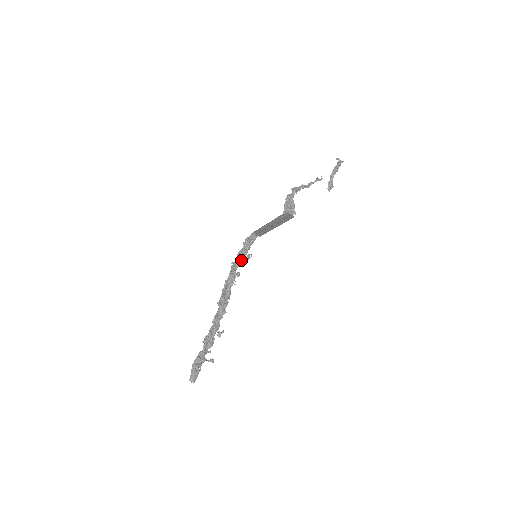
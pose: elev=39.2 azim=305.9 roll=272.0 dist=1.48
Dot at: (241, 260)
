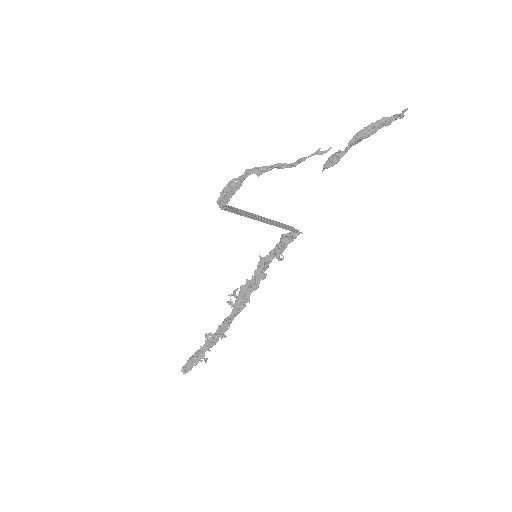
Dot at: (271, 260)
